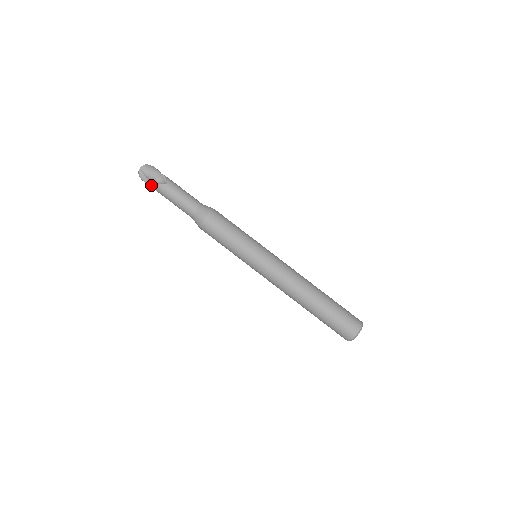
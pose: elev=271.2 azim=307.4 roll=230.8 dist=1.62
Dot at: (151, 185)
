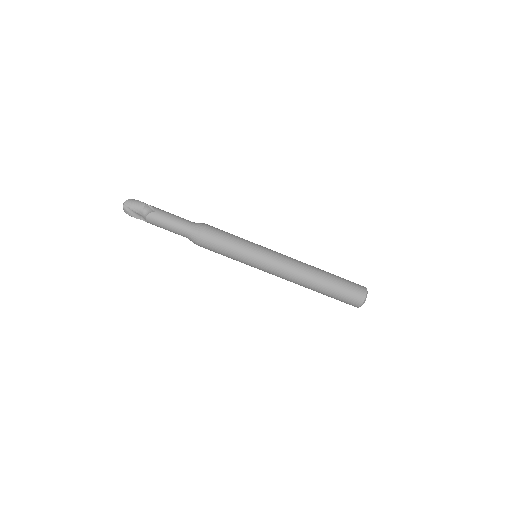
Dot at: (138, 218)
